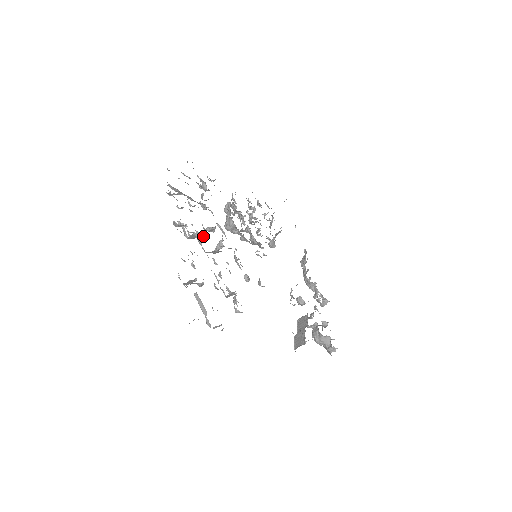
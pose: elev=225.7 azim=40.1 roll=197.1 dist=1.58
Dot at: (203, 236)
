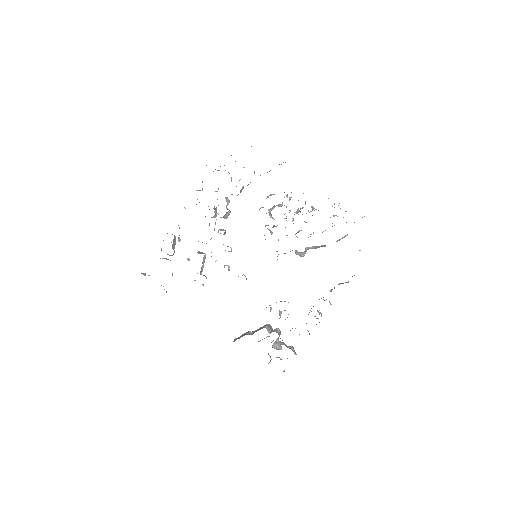
Dot at: (215, 217)
